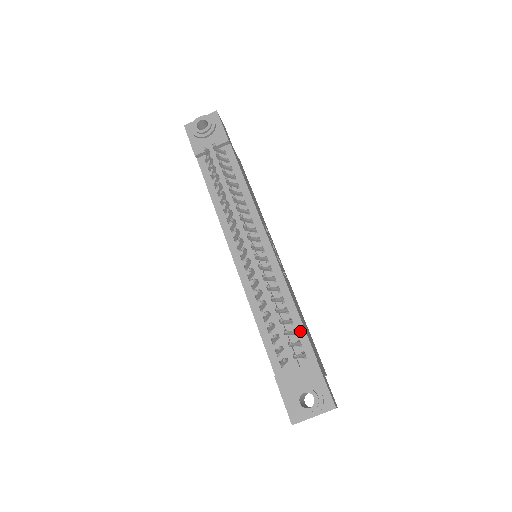
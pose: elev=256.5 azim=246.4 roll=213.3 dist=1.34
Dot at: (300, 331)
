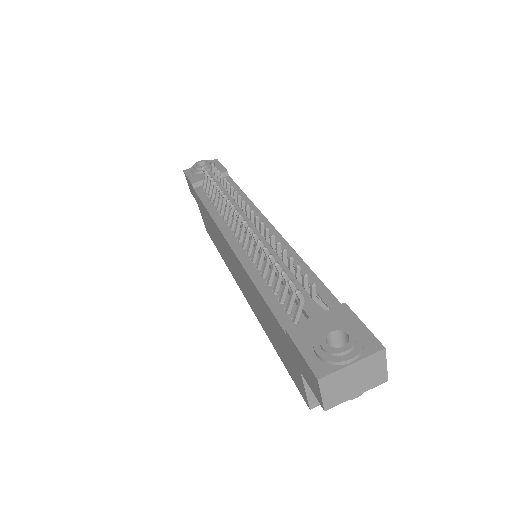
Dot at: (317, 286)
